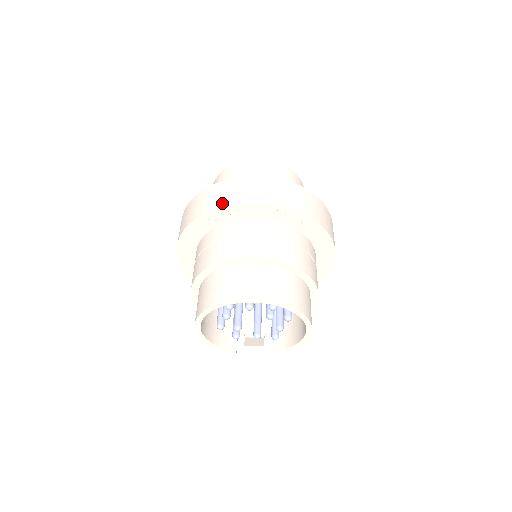
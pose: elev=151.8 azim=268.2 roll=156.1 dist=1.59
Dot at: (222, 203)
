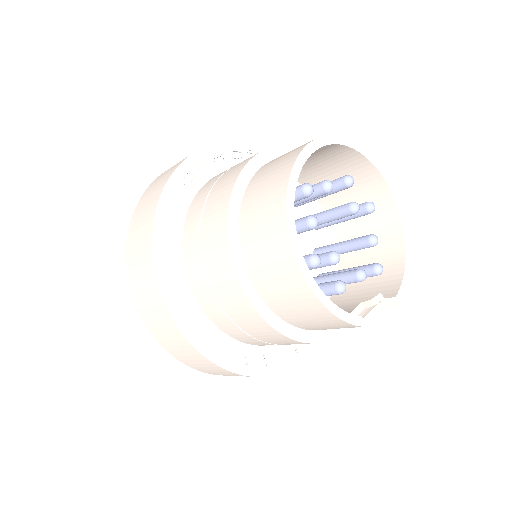
Dot at: occluded
